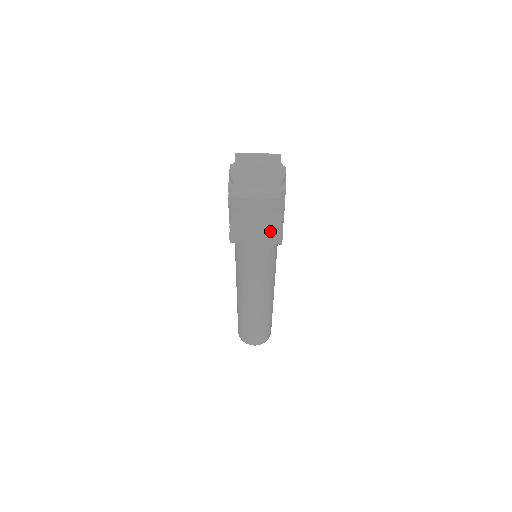
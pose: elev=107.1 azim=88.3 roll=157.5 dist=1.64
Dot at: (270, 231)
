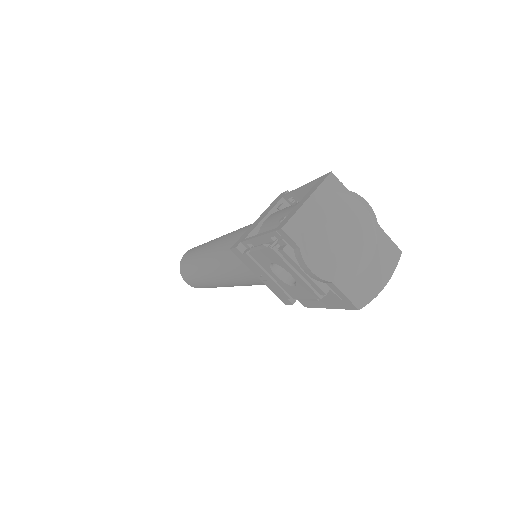
Dot at: occluded
